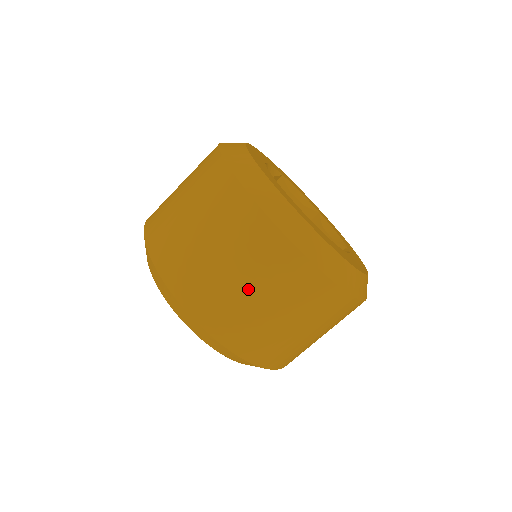
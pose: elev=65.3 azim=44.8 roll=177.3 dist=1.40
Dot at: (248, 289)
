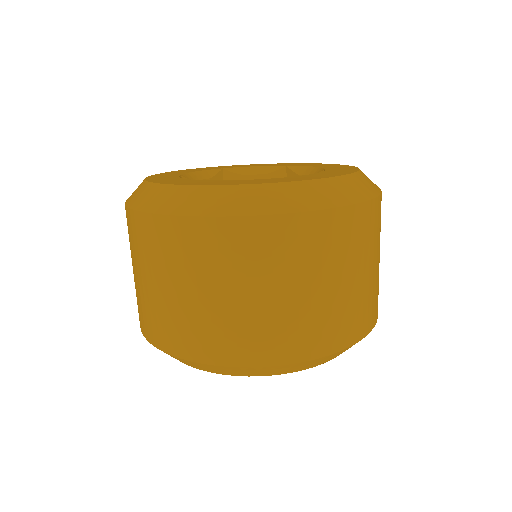
Dot at: (224, 295)
